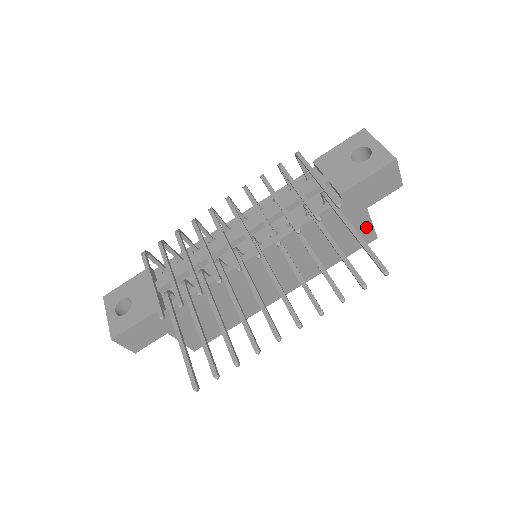
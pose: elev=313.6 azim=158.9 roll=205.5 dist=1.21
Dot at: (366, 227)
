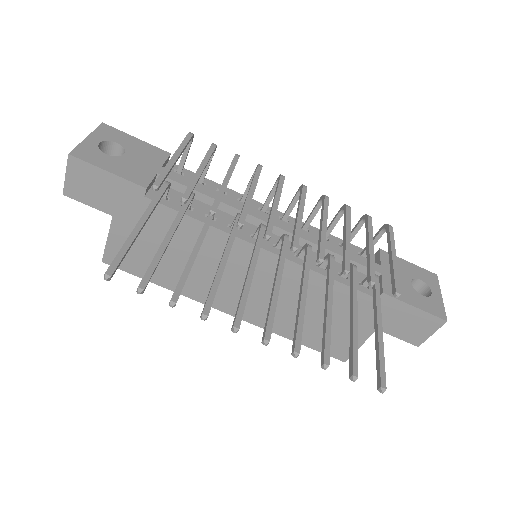
Dot at: occluded
